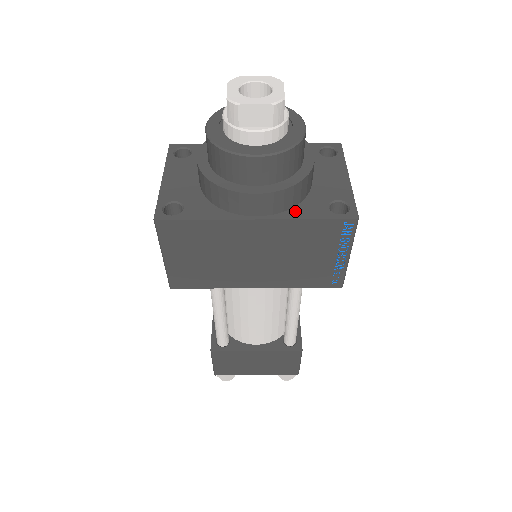
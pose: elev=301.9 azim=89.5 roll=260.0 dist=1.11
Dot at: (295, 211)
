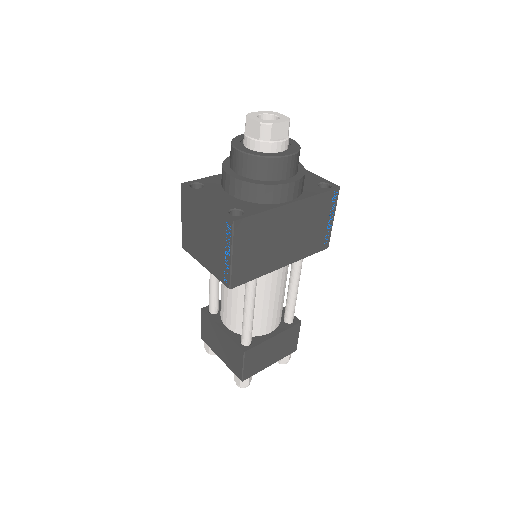
Dot at: (306, 193)
